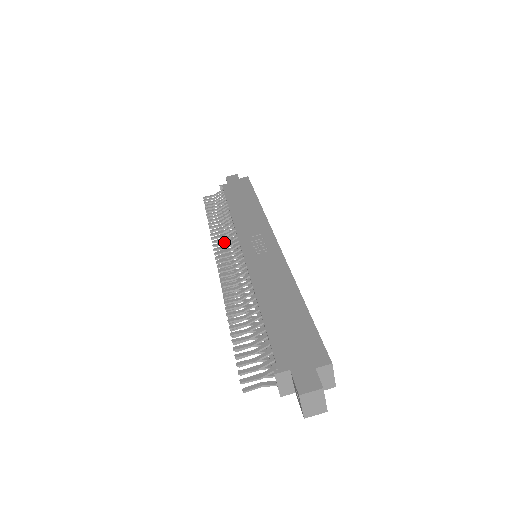
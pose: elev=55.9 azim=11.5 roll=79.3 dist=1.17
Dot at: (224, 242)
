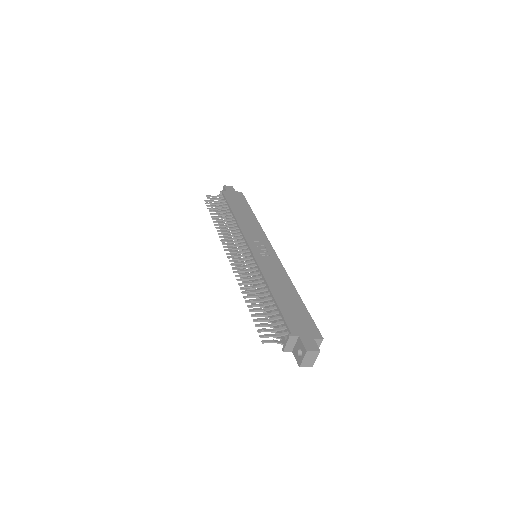
Dot at: (232, 238)
